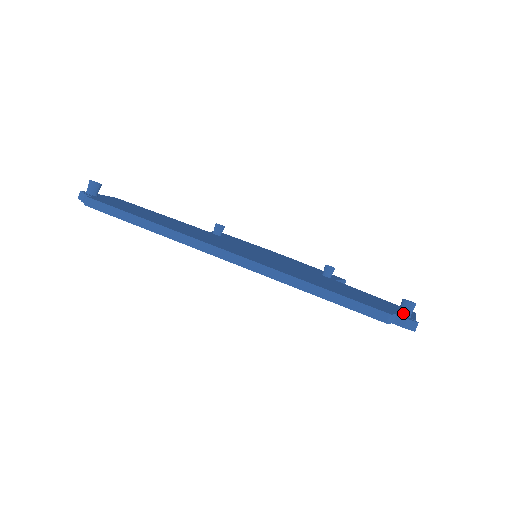
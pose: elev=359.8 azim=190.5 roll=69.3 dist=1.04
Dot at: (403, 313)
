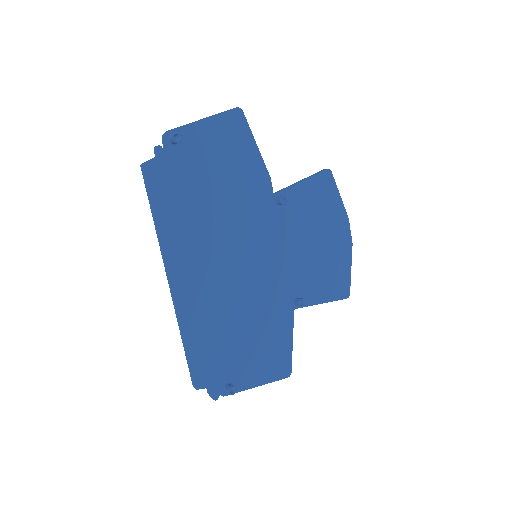
Dot at: (225, 388)
